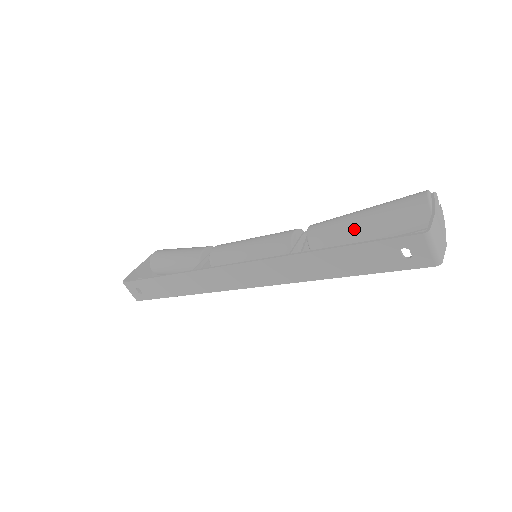
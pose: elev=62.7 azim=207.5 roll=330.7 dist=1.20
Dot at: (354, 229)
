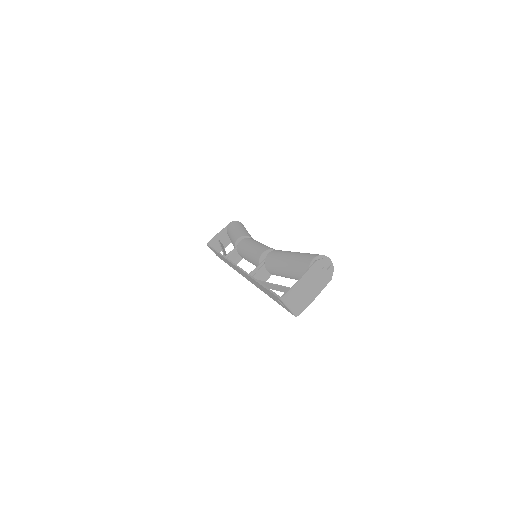
Dot at: (281, 267)
